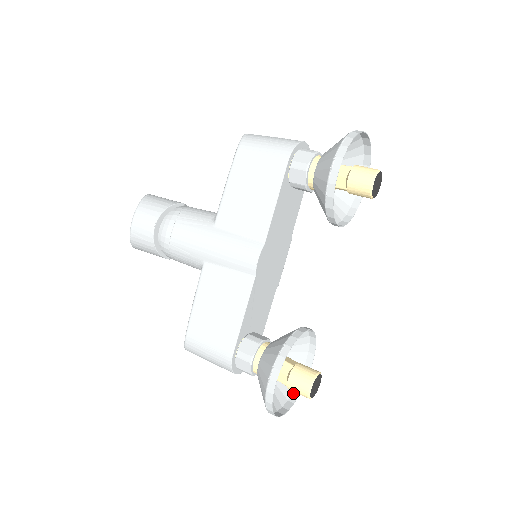
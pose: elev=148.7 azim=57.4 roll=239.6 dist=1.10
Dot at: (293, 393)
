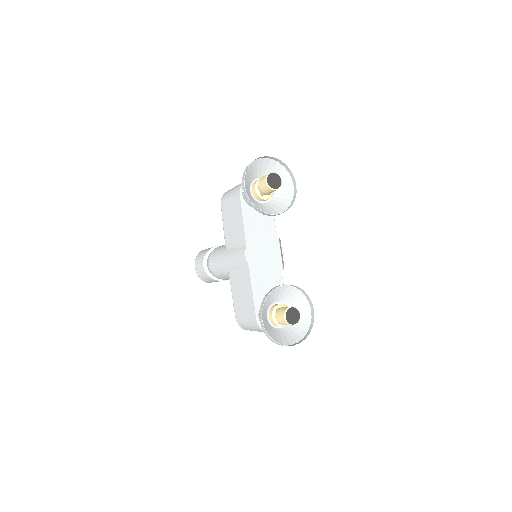
Dot at: (307, 333)
